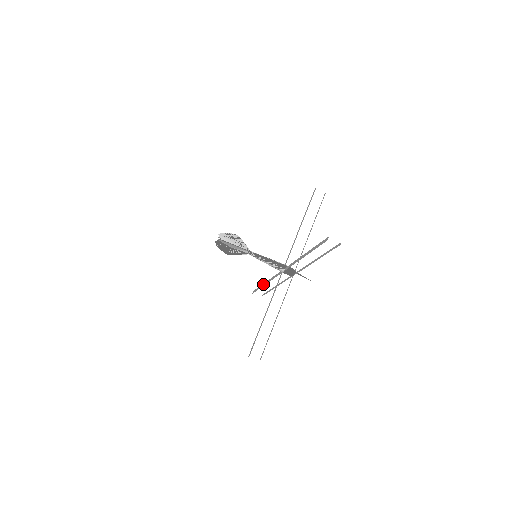
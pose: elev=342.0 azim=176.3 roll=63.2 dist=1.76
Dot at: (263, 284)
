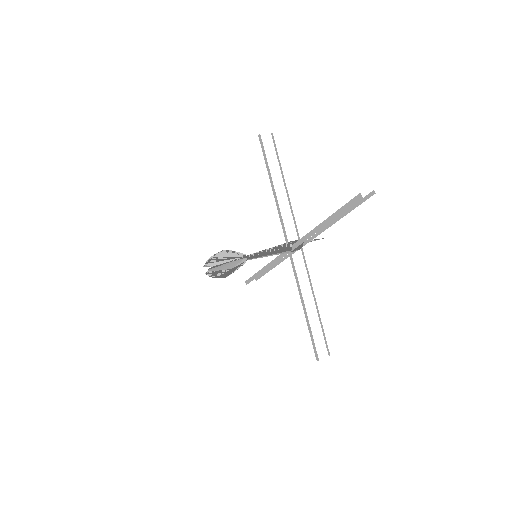
Dot at: (260, 271)
